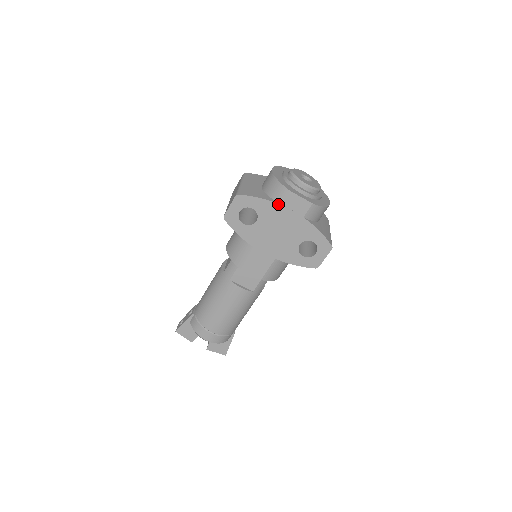
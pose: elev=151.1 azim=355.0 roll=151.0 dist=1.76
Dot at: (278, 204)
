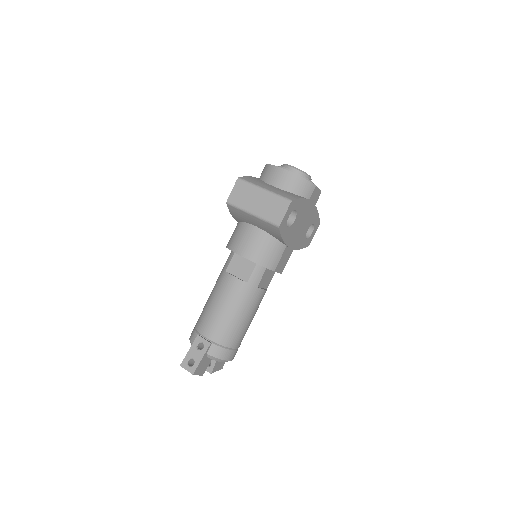
Dot at: (308, 200)
